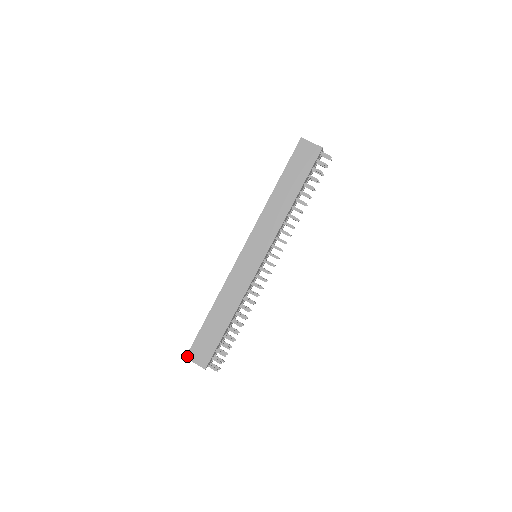
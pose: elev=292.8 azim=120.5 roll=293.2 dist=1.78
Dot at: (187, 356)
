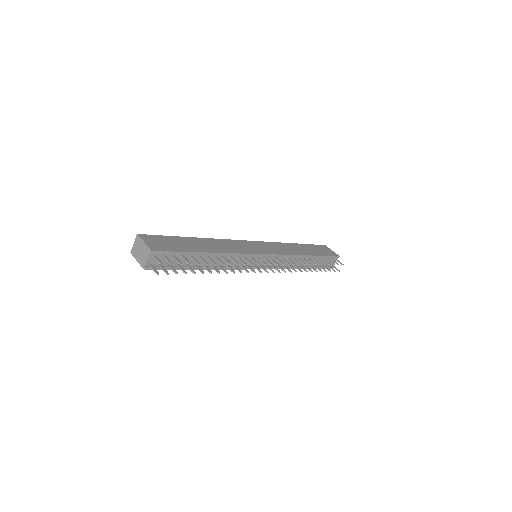
Dot at: (140, 235)
